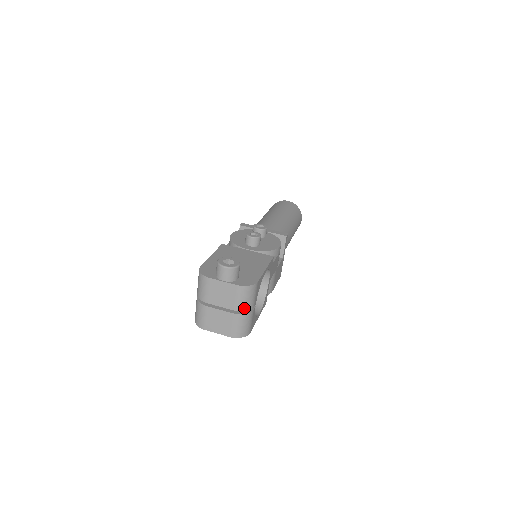
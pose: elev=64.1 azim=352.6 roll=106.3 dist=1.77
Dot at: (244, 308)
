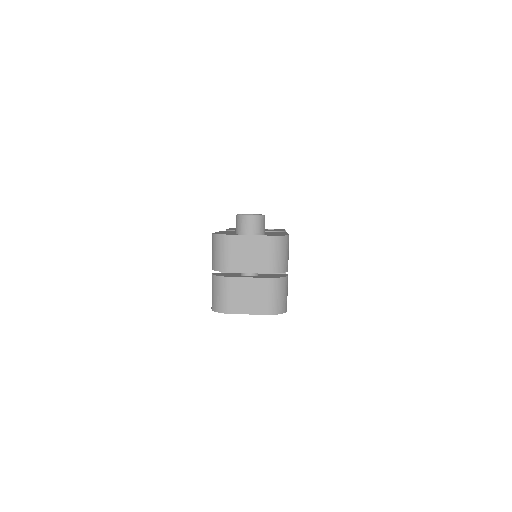
Dot at: (279, 269)
